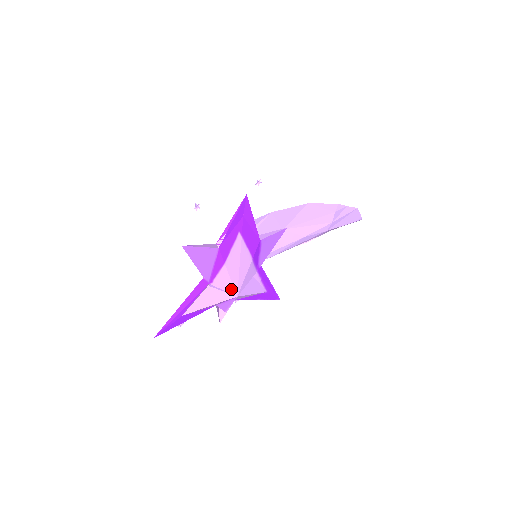
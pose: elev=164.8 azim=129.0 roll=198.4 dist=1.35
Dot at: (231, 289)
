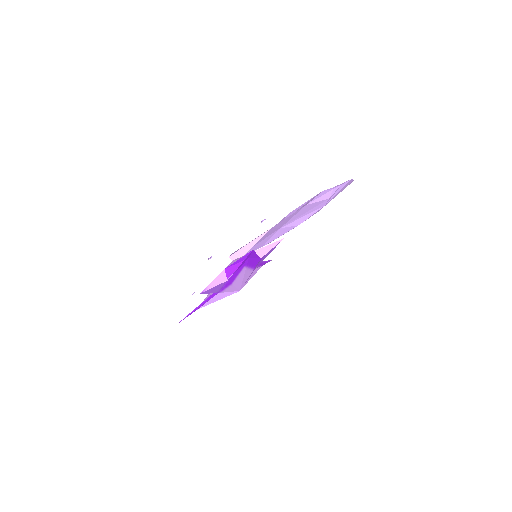
Dot at: (235, 290)
